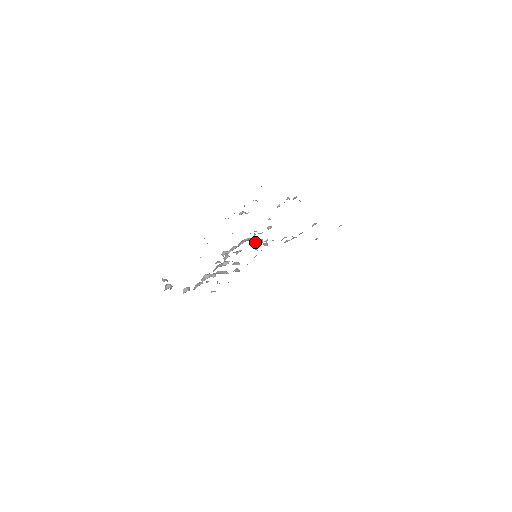
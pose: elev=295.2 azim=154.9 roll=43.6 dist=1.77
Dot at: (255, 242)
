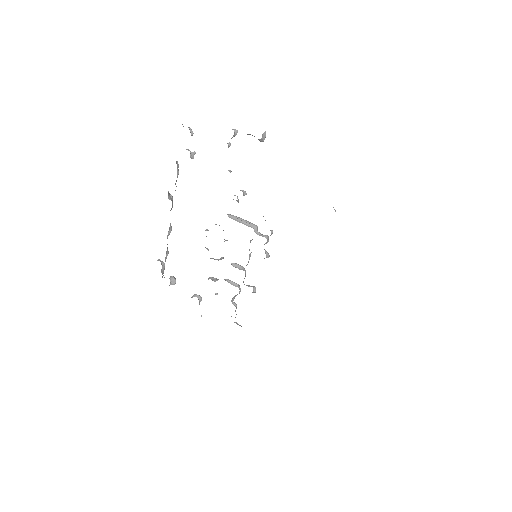
Dot at: (240, 222)
